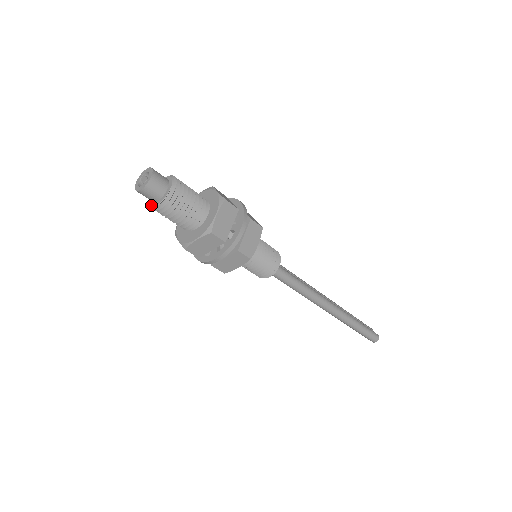
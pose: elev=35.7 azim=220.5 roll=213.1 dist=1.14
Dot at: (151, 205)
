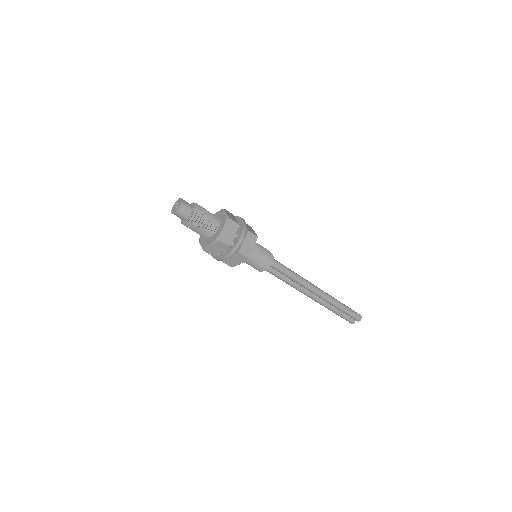
Dot at: (188, 219)
